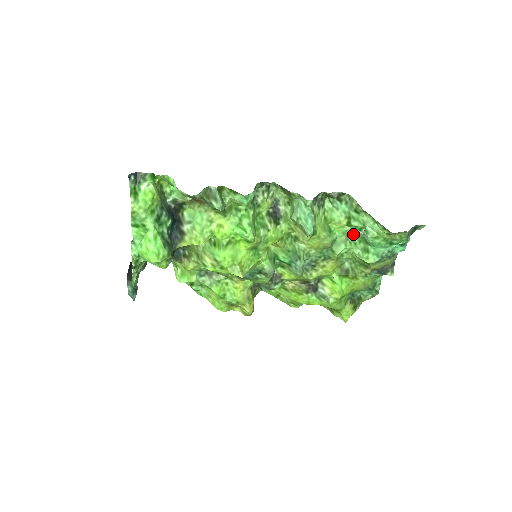
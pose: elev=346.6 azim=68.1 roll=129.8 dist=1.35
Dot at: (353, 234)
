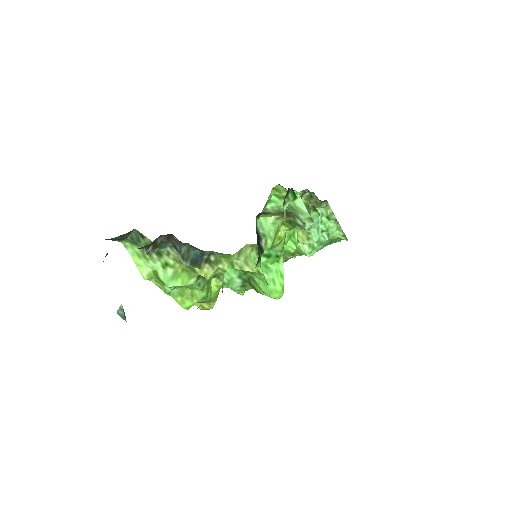
Dot at: occluded
